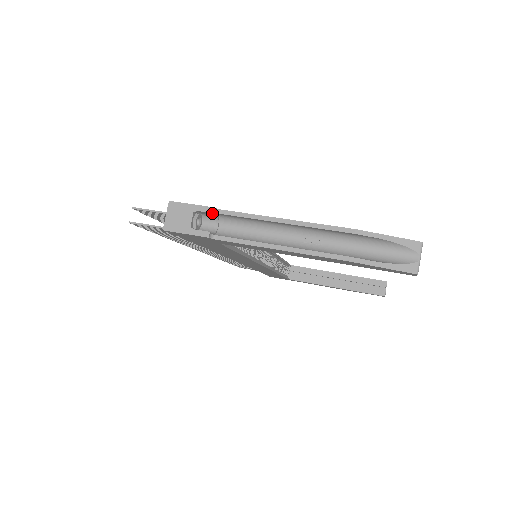
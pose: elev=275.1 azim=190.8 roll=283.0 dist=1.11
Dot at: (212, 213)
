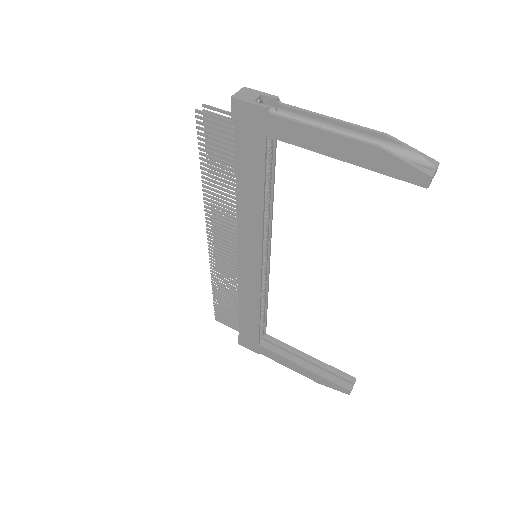
Dot at: (275, 100)
